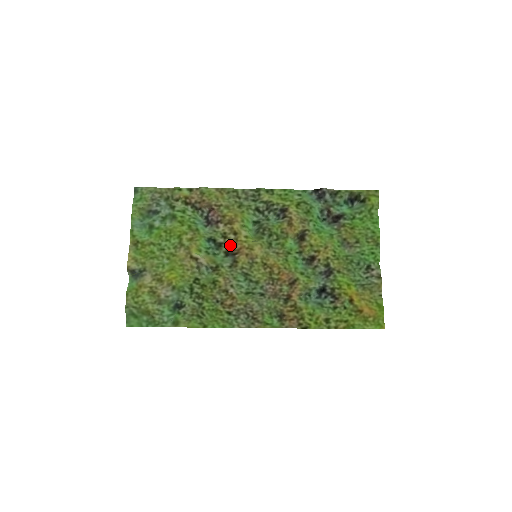
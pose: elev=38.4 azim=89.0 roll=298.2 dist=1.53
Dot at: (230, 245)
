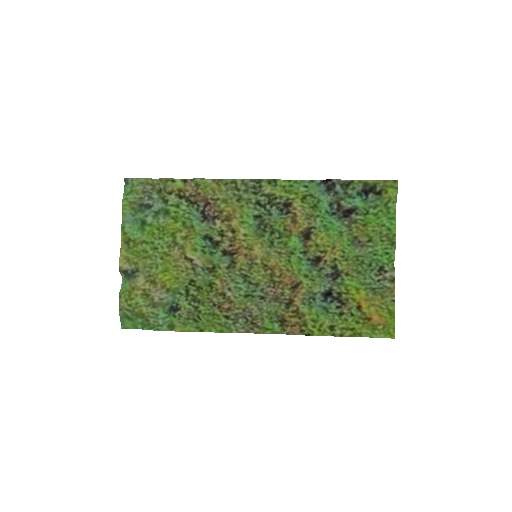
Dot at: (228, 244)
